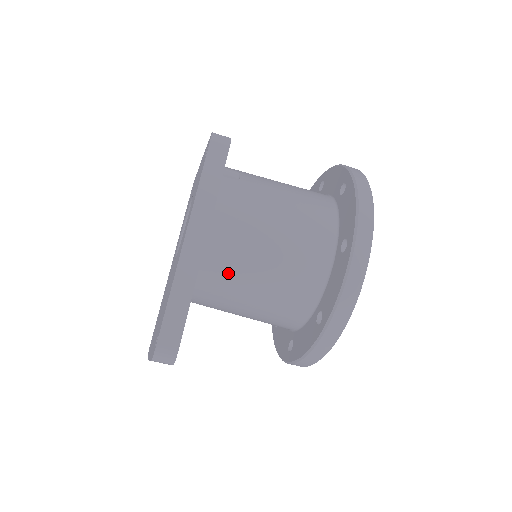
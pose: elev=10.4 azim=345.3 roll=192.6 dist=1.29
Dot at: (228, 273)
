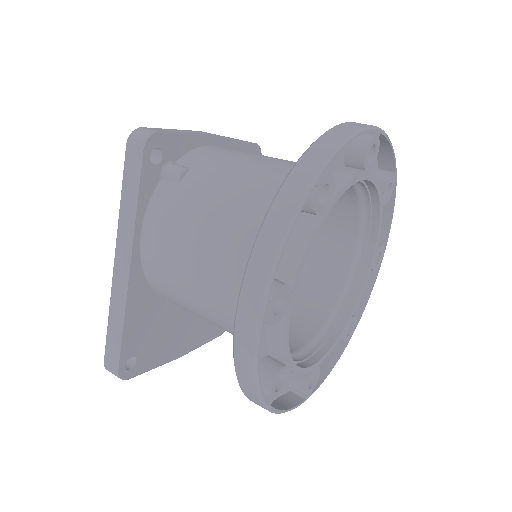
Dot at: (173, 296)
